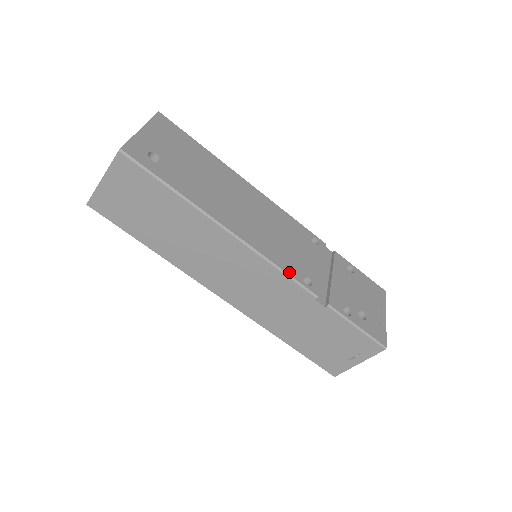
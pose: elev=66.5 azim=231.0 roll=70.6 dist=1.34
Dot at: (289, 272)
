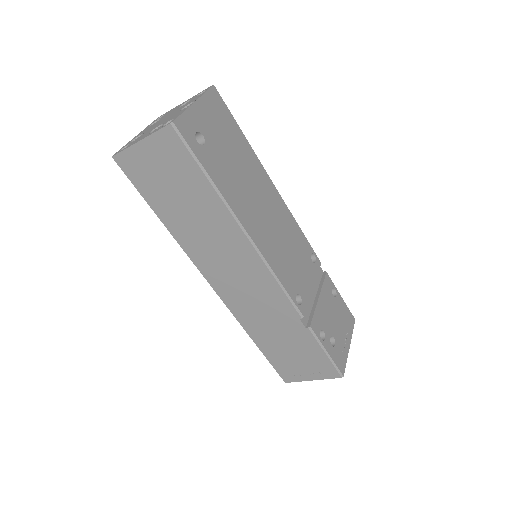
Dot at: (287, 288)
